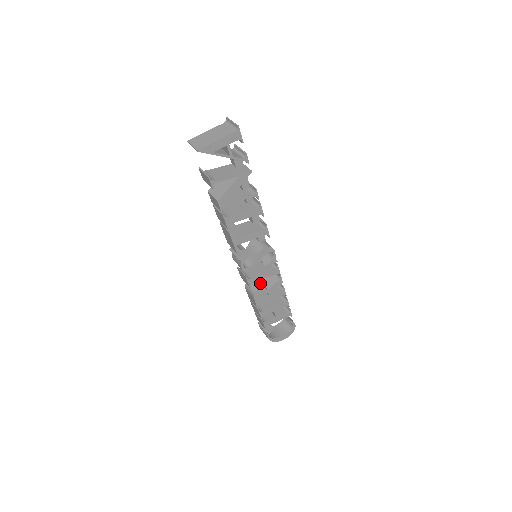
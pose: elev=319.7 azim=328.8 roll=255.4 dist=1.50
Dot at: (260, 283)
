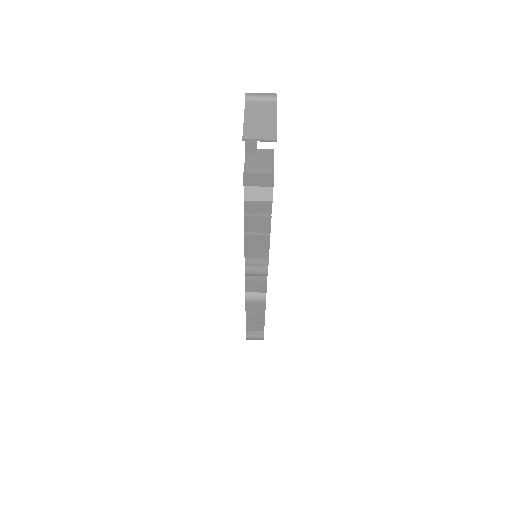
Dot at: occluded
